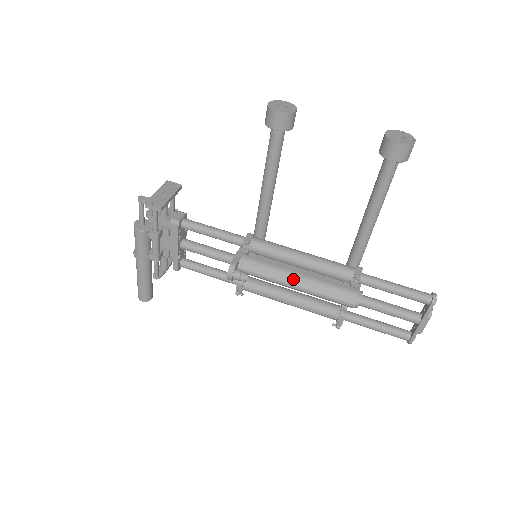
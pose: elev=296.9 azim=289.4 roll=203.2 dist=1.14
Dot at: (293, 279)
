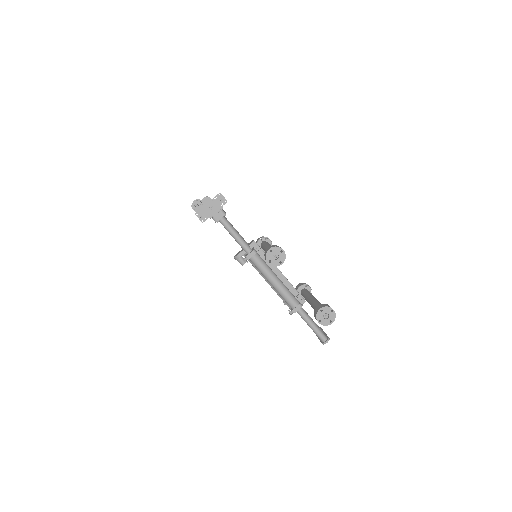
Dot at: occluded
